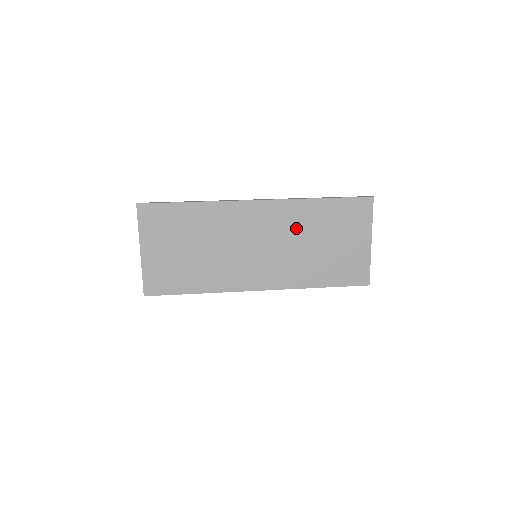
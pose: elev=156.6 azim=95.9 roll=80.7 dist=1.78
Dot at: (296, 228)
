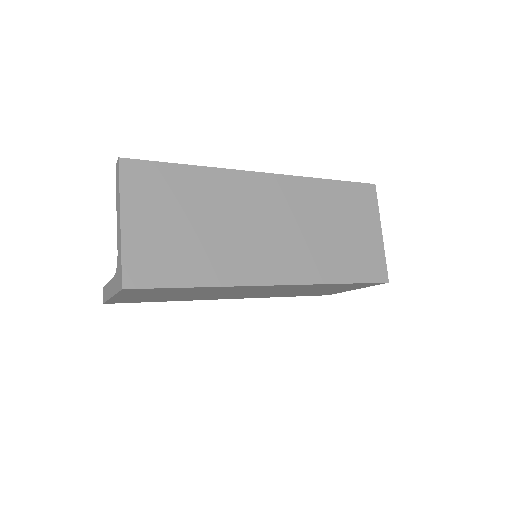
Dot at: (308, 209)
